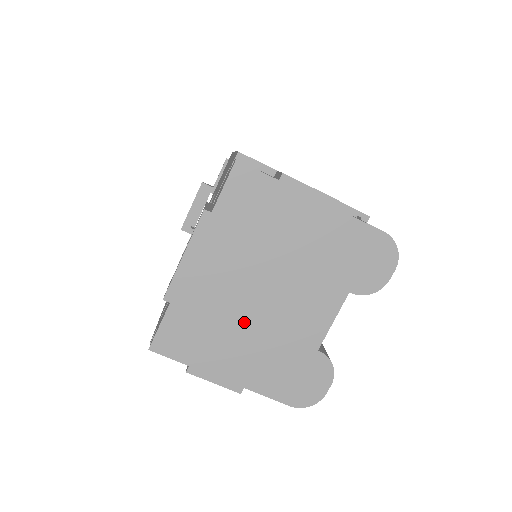
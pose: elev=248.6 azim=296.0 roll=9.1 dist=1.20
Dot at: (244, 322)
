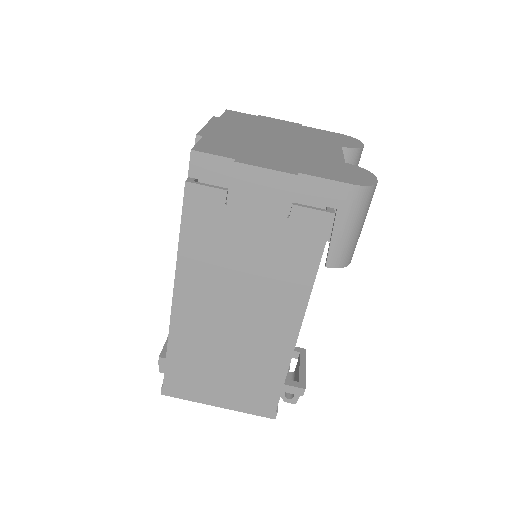
Dot at: (272, 148)
